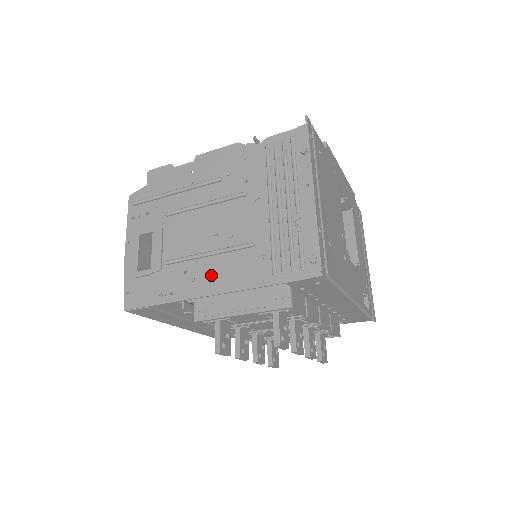
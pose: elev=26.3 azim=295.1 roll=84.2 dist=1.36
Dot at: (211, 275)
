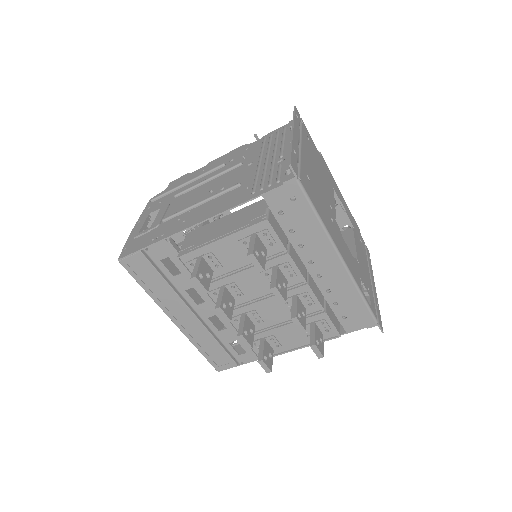
Dot at: (200, 213)
